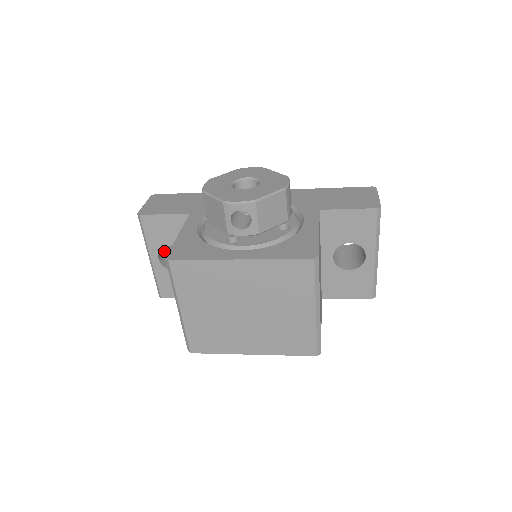
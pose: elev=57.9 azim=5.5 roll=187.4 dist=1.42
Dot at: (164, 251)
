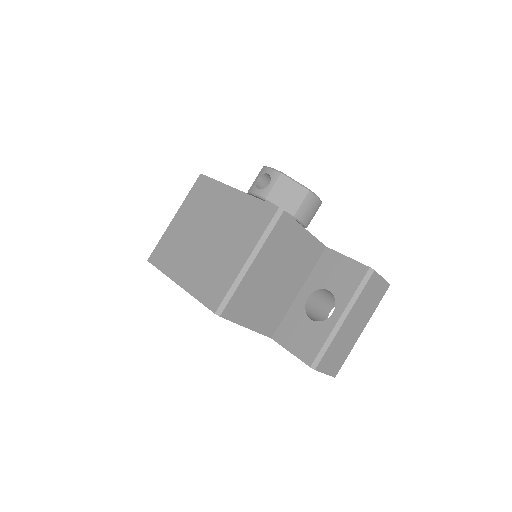
Dot at: occluded
